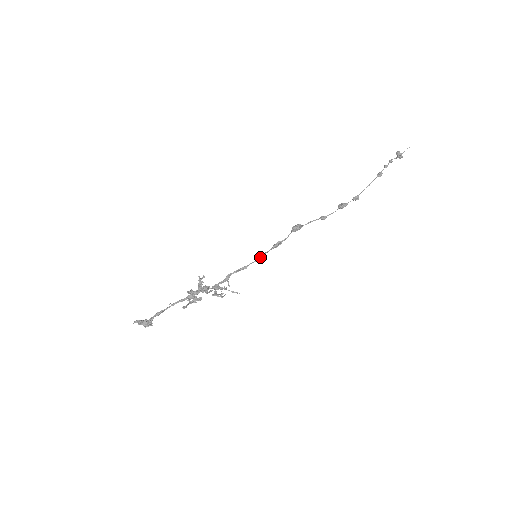
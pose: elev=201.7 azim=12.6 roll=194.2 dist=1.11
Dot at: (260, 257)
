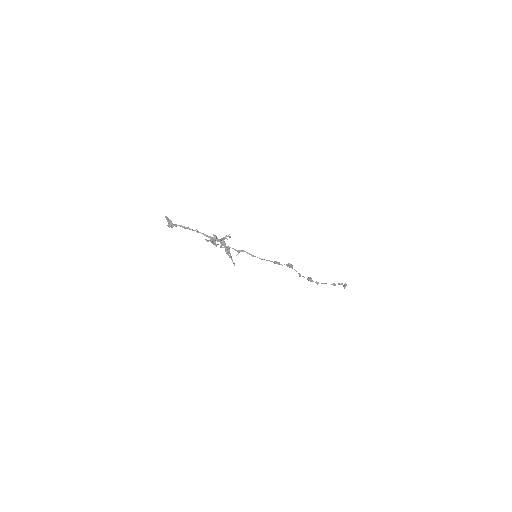
Dot at: (264, 259)
